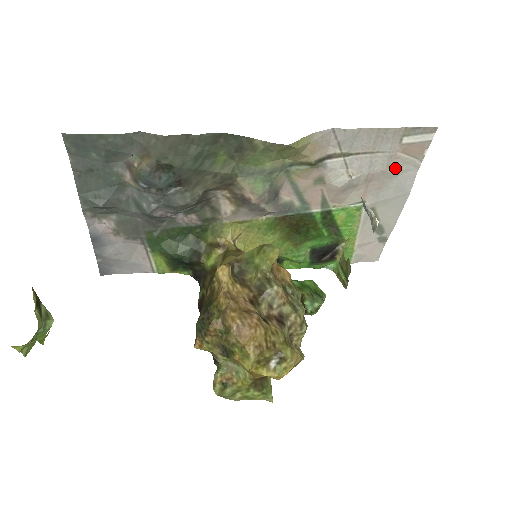
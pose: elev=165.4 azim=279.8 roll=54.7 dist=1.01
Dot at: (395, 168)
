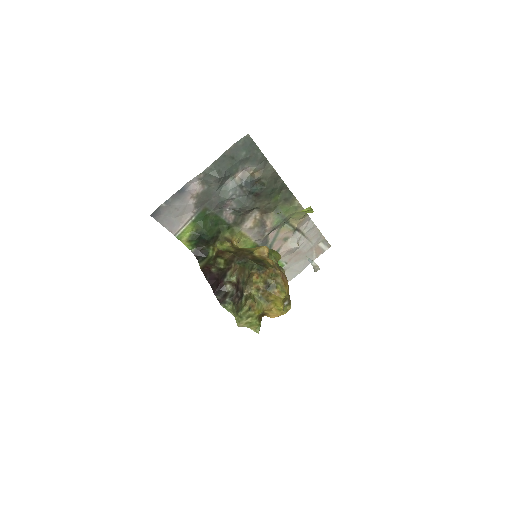
Dot at: (308, 255)
